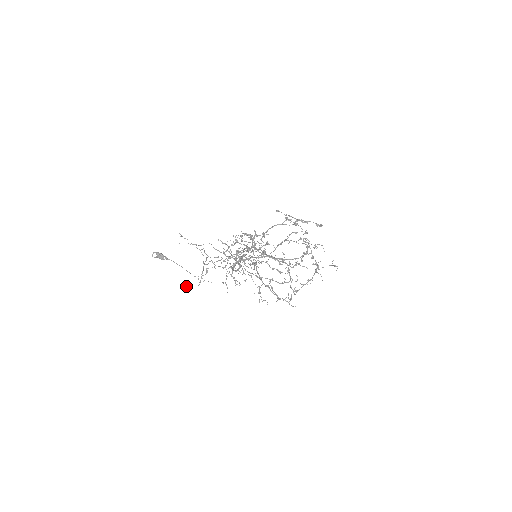
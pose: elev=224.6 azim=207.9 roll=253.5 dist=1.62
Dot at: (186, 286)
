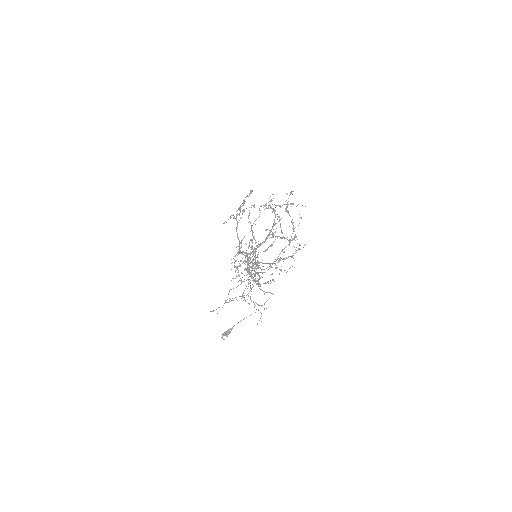
Dot at: occluded
